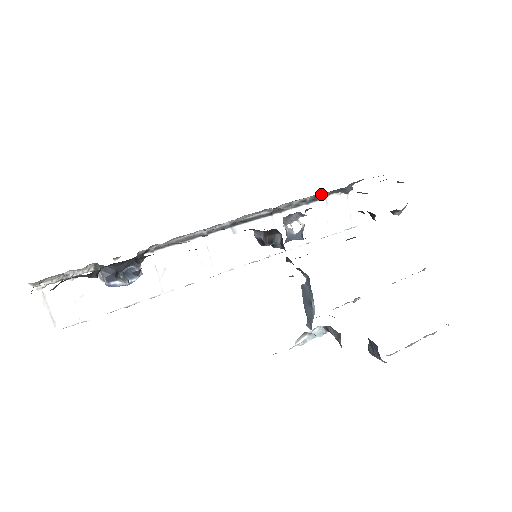
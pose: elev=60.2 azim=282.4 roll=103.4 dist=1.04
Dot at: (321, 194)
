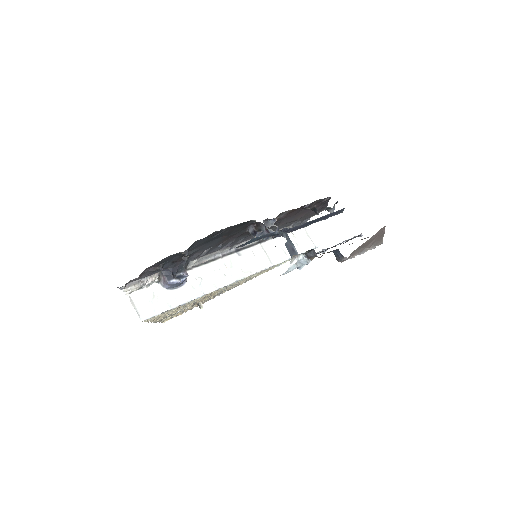
Dot at: occluded
